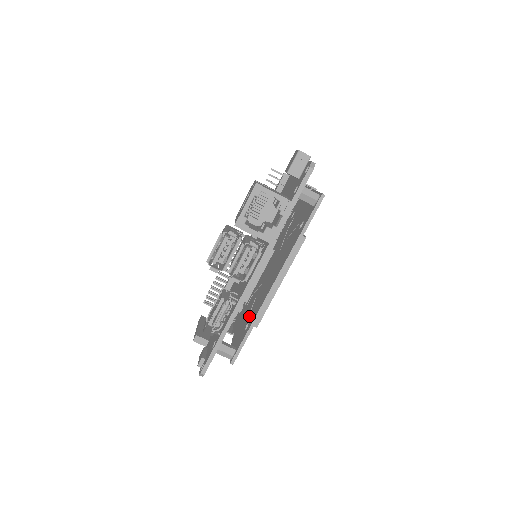
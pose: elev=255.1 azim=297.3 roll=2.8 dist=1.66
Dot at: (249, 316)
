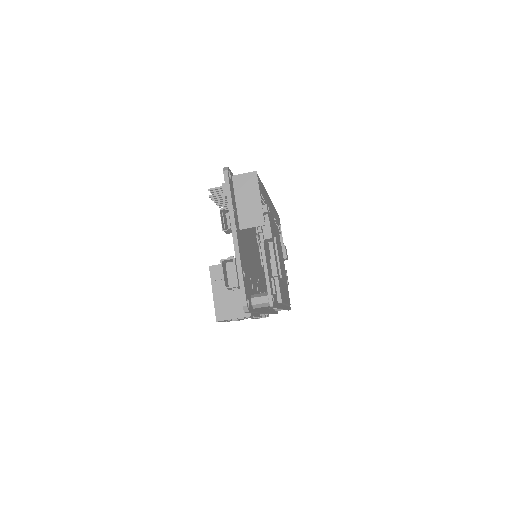
Dot at: occluded
